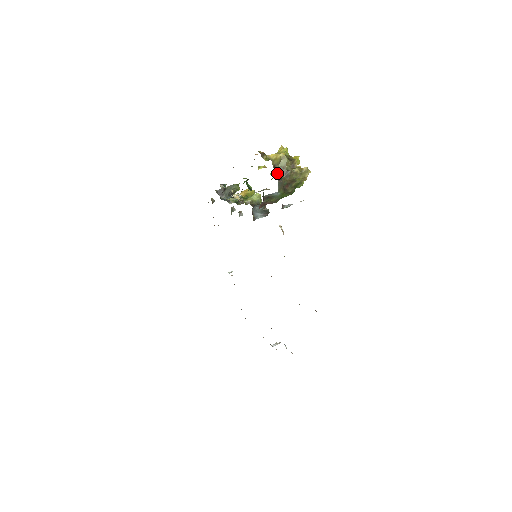
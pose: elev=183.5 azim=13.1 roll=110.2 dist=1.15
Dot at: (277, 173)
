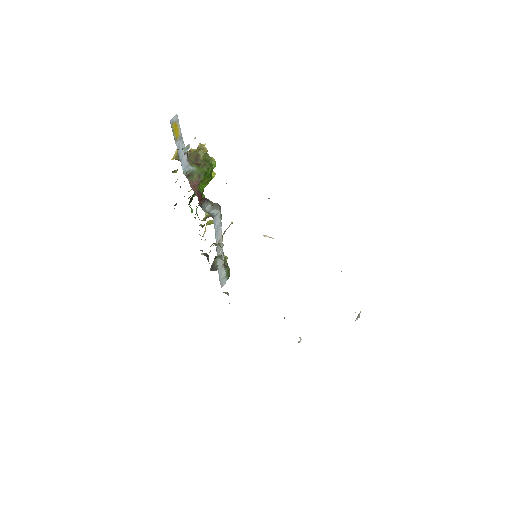
Dot at: occluded
